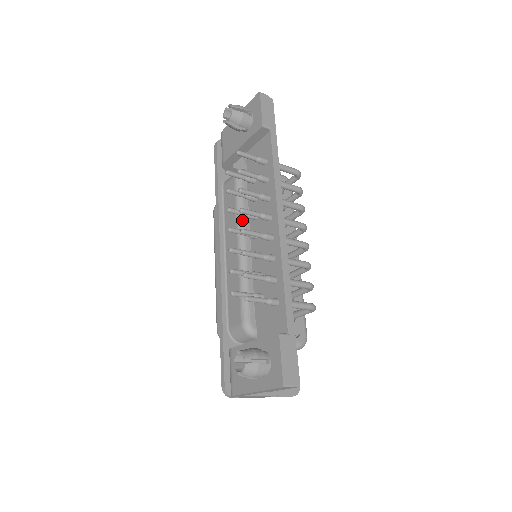
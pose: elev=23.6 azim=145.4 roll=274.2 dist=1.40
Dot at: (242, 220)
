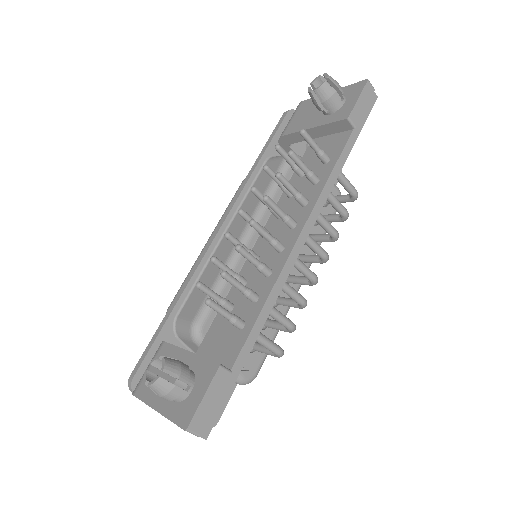
Dot at: (263, 209)
